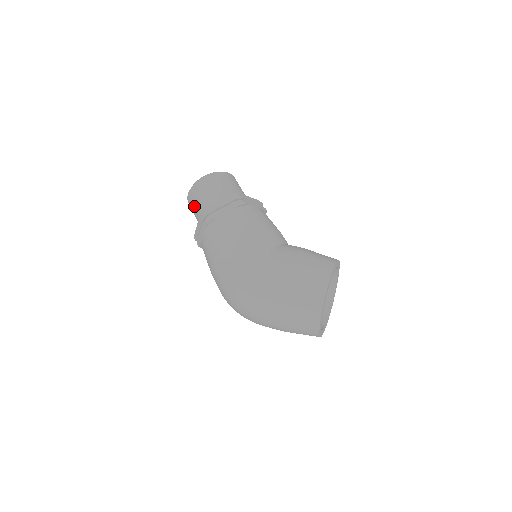
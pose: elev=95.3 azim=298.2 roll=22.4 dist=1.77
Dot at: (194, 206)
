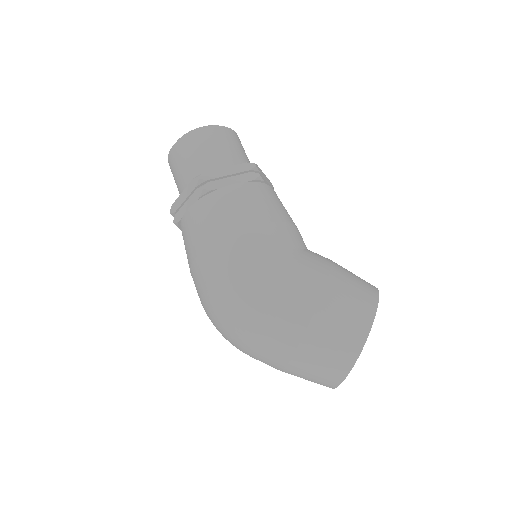
Dot at: (180, 165)
